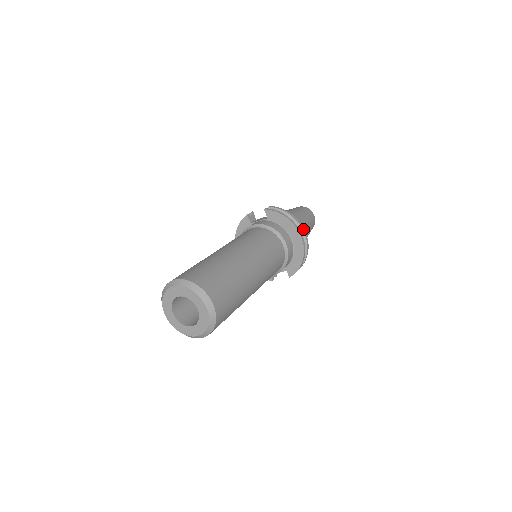
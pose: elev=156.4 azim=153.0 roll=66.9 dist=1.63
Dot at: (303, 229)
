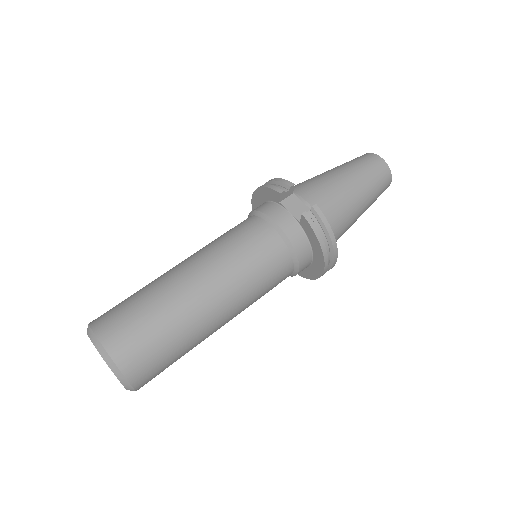
Dot at: (335, 259)
